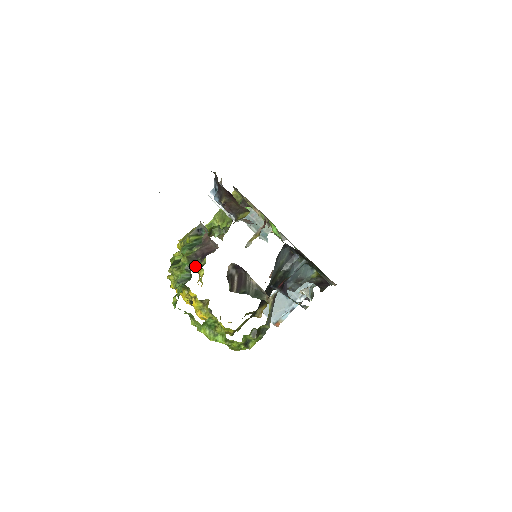
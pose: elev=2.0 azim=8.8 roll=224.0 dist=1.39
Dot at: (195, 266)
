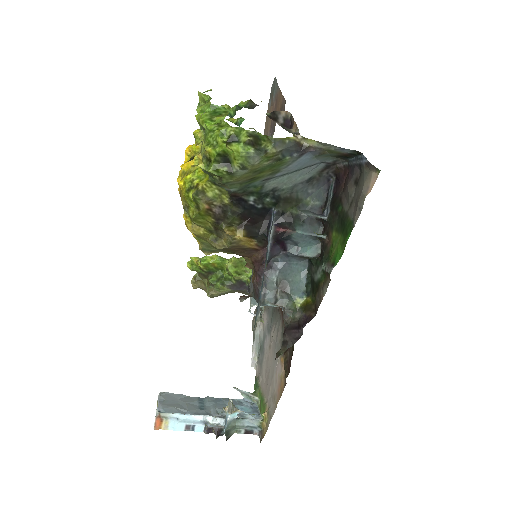
Dot at: occluded
